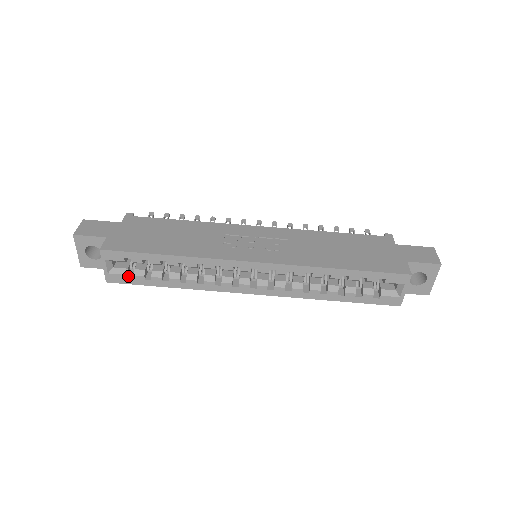
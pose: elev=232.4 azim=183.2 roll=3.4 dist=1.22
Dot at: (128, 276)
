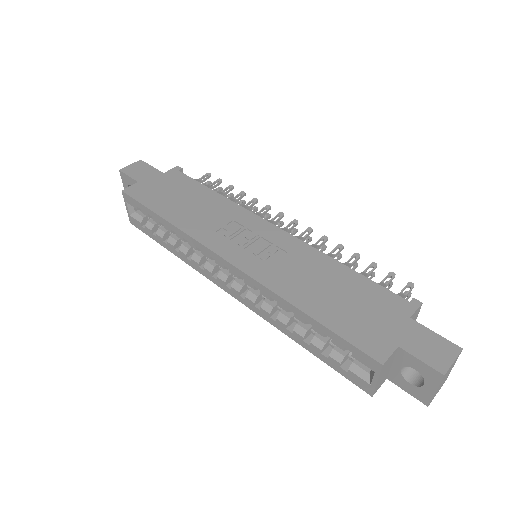
Dot at: (144, 225)
